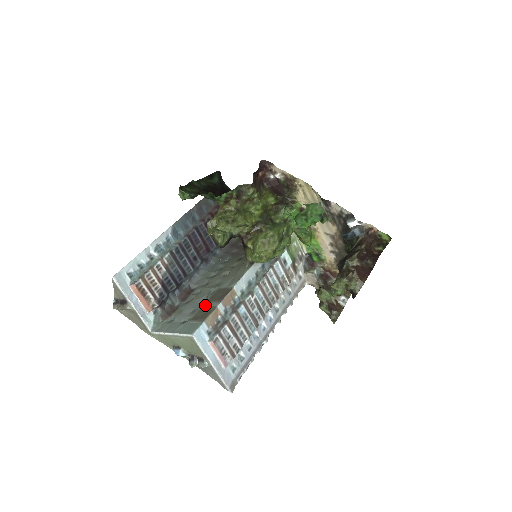
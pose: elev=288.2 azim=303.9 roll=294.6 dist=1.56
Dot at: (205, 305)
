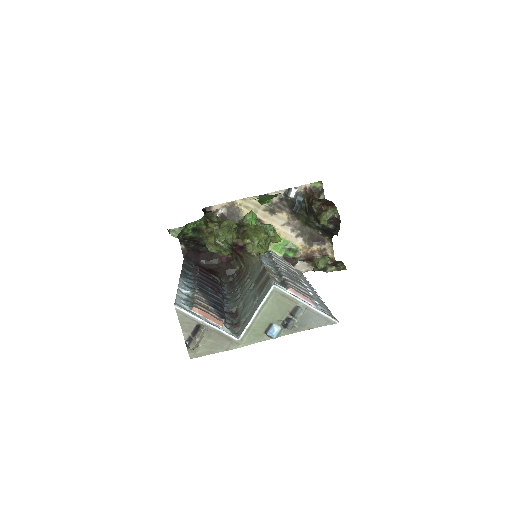
Dot at: (258, 287)
